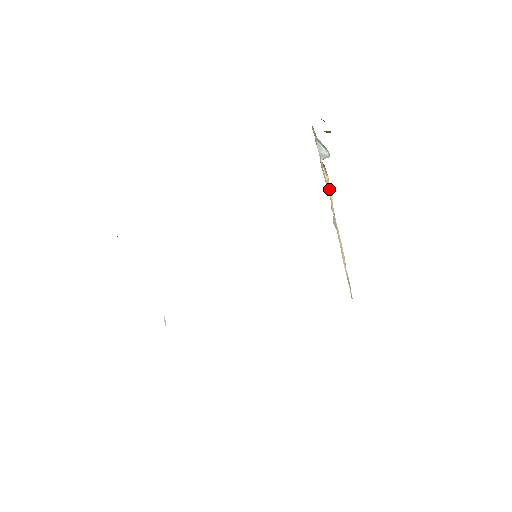
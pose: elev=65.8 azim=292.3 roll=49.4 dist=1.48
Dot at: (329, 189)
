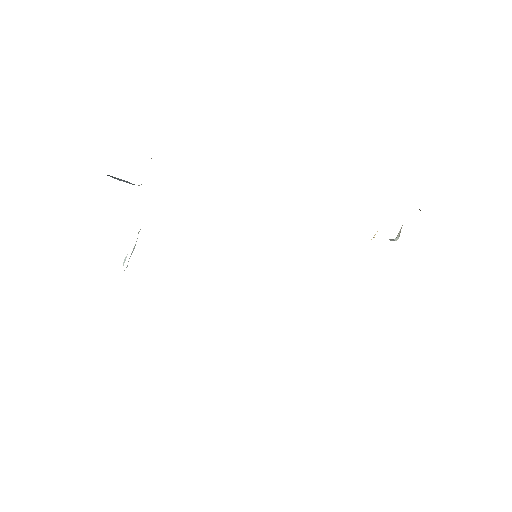
Dot at: occluded
